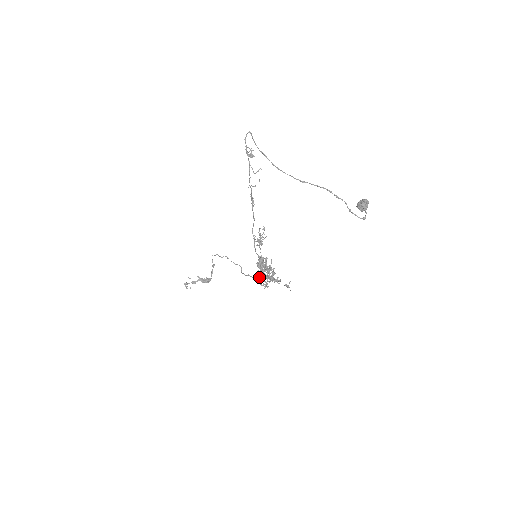
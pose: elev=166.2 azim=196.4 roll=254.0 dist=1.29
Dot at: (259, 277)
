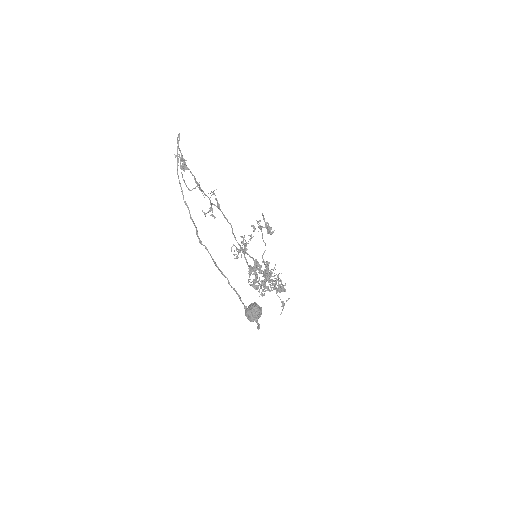
Dot at: (249, 284)
